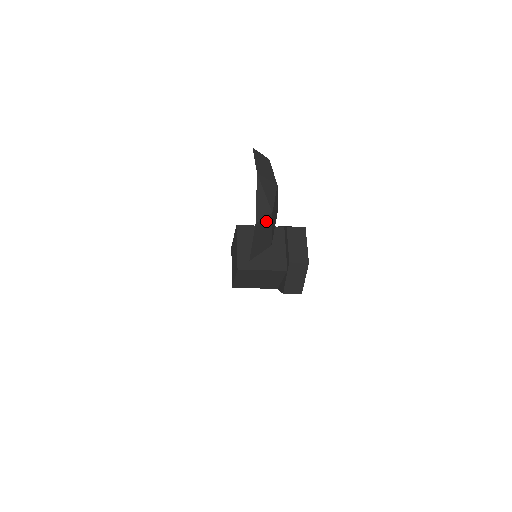
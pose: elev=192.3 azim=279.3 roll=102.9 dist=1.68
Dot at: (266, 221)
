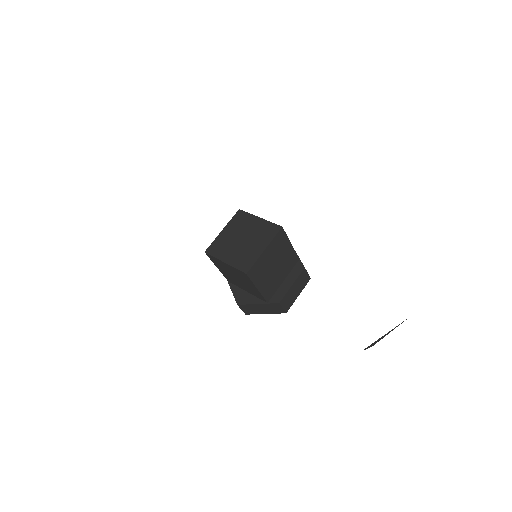
Dot at: occluded
